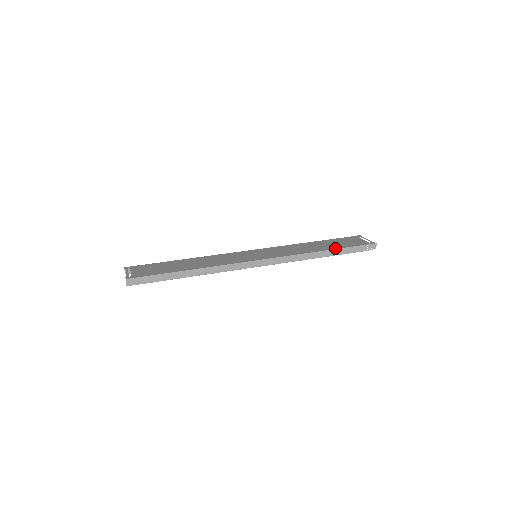
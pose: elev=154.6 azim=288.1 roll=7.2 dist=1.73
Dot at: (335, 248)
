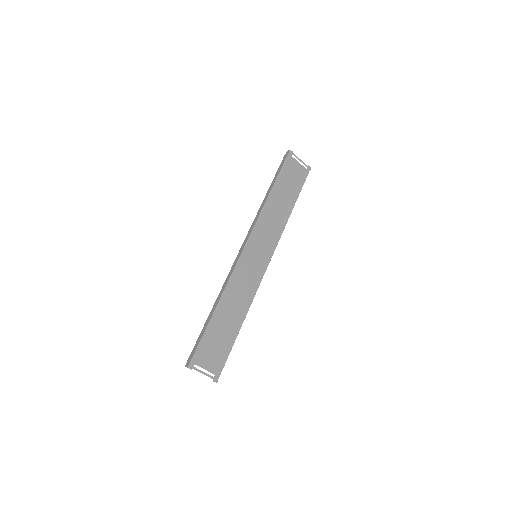
Dot at: (295, 200)
